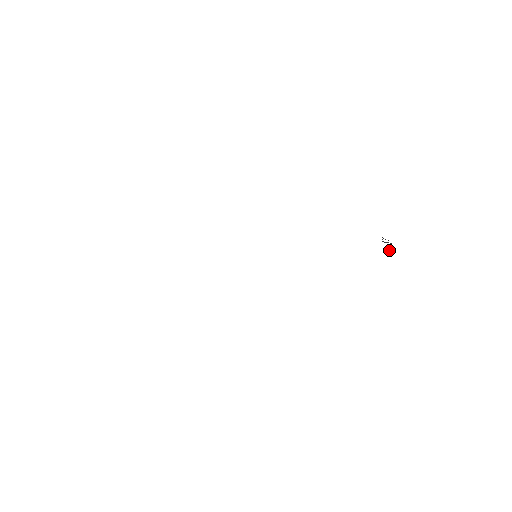
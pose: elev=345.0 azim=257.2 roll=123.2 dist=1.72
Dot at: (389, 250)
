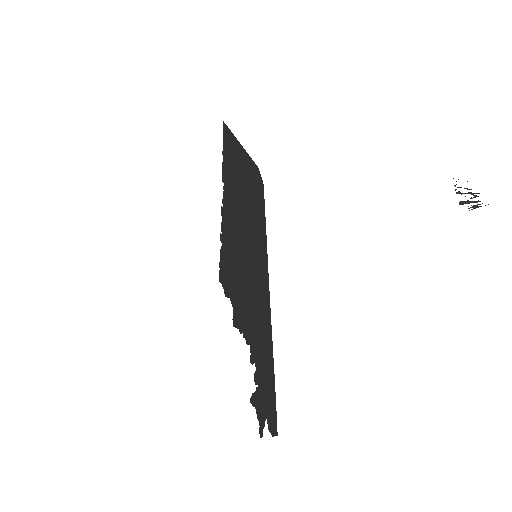
Dot at: occluded
